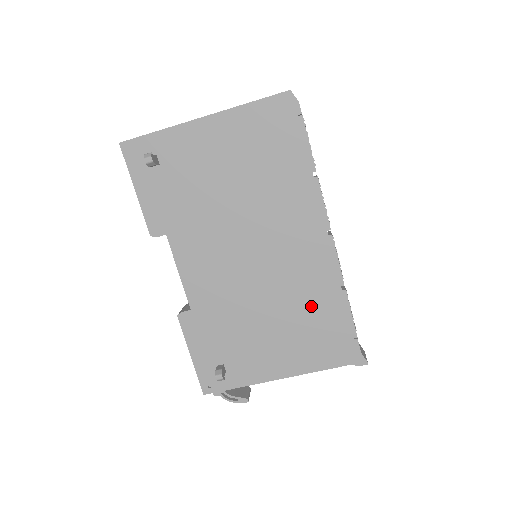
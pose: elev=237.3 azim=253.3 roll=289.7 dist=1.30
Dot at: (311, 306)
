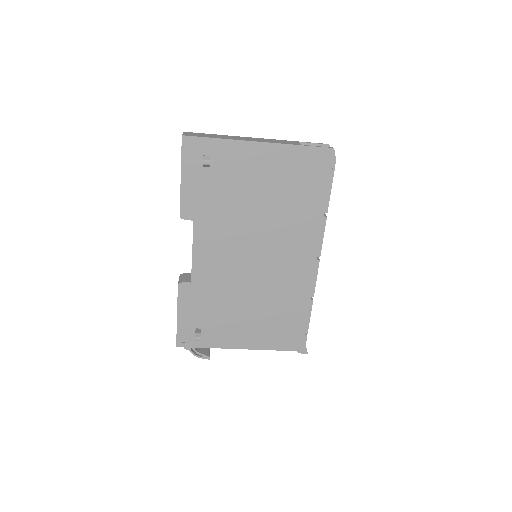
Dot at: (284, 305)
